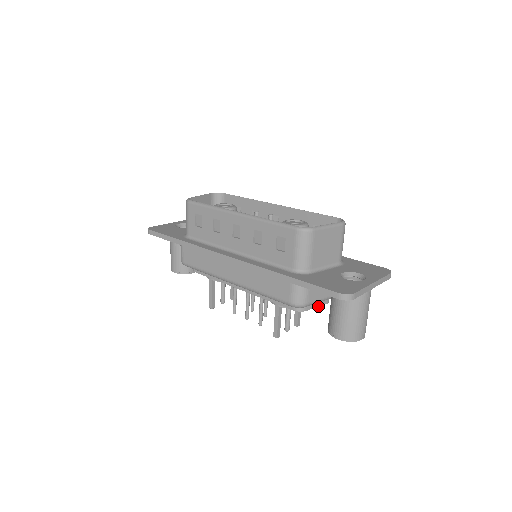
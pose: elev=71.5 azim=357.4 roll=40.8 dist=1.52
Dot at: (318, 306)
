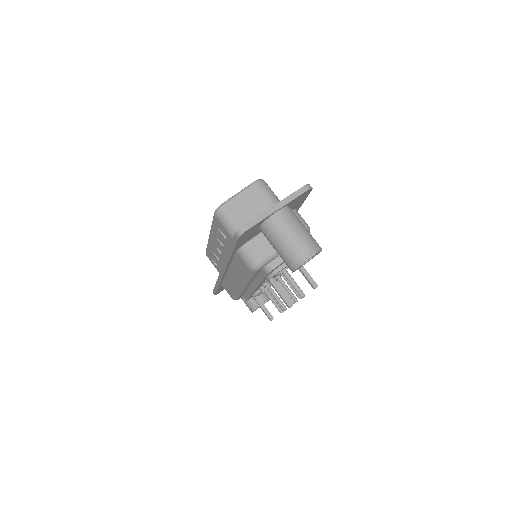
Dot at: occluded
